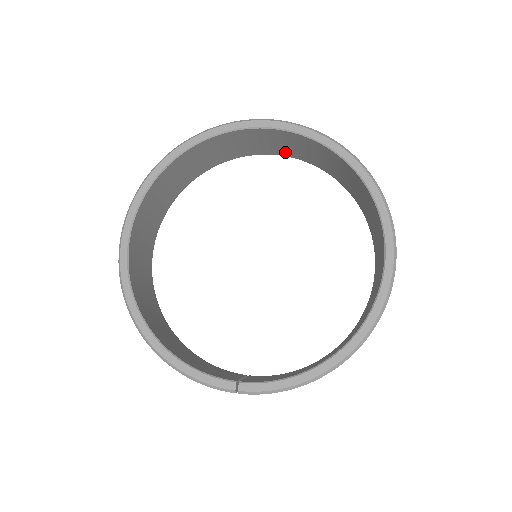
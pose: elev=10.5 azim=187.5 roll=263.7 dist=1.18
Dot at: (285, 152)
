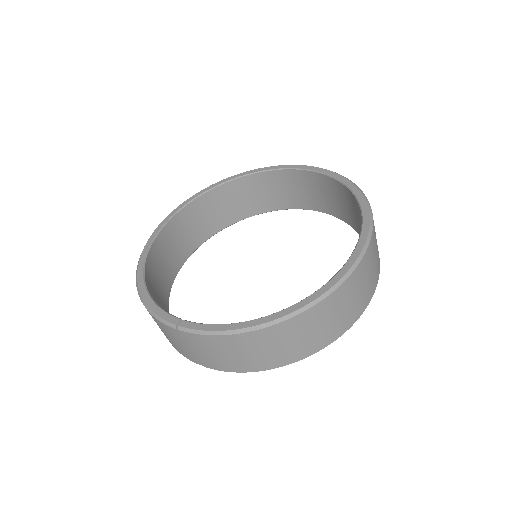
Dot at: (318, 205)
